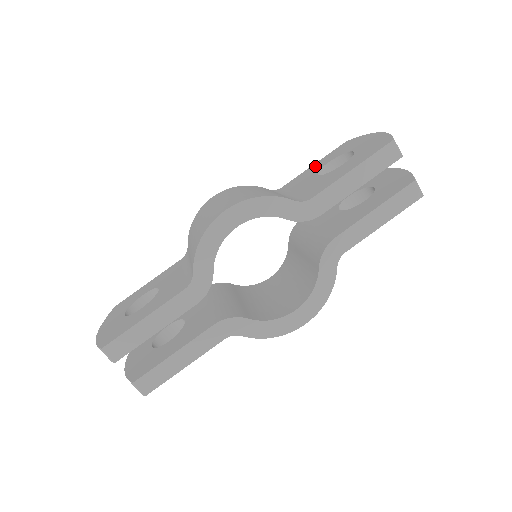
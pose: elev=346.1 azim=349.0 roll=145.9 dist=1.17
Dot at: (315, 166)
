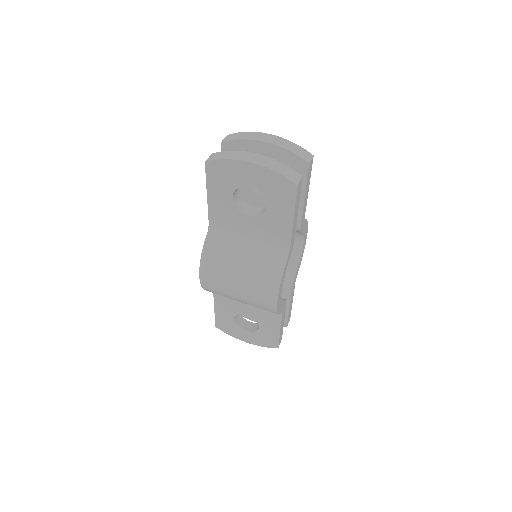
Dot at: (217, 200)
